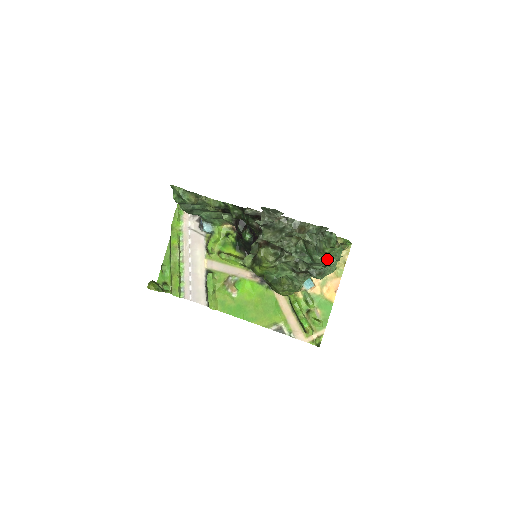
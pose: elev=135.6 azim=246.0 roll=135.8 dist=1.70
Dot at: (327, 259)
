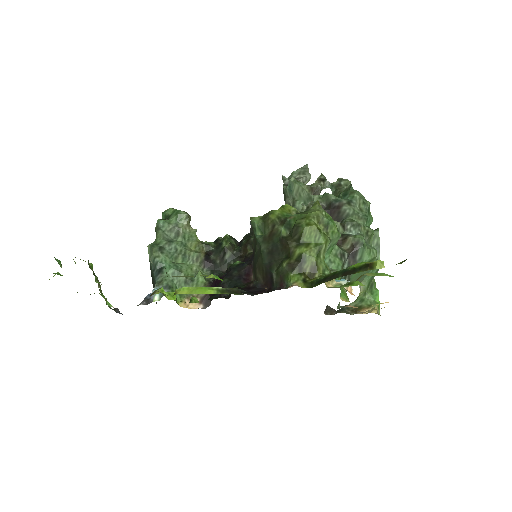
Dot at: (366, 200)
